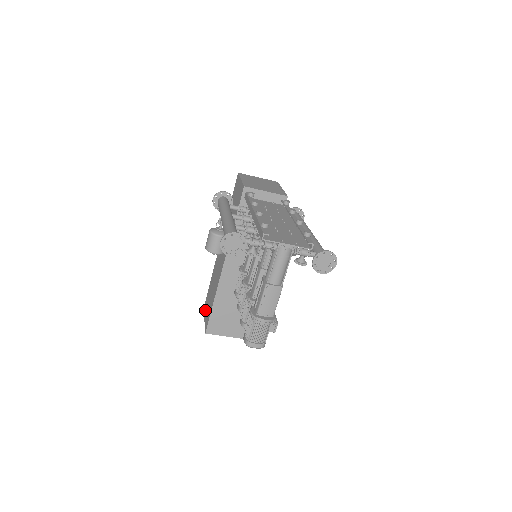
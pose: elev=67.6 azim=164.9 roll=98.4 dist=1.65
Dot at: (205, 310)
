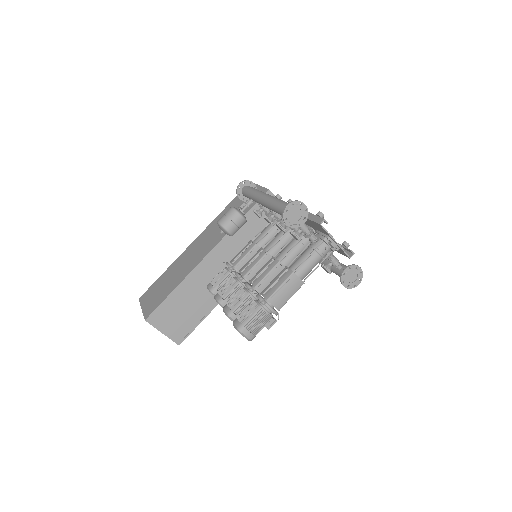
Dot at: (145, 299)
